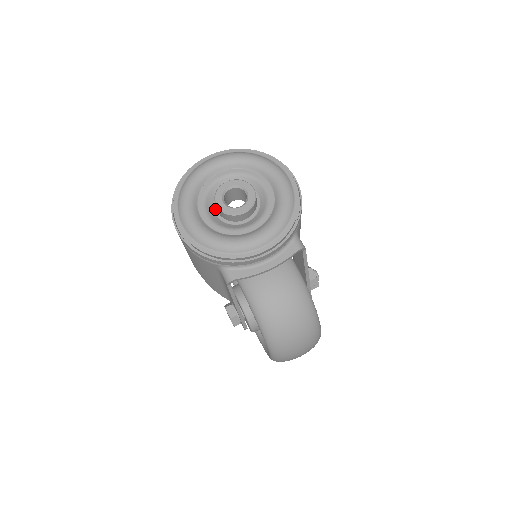
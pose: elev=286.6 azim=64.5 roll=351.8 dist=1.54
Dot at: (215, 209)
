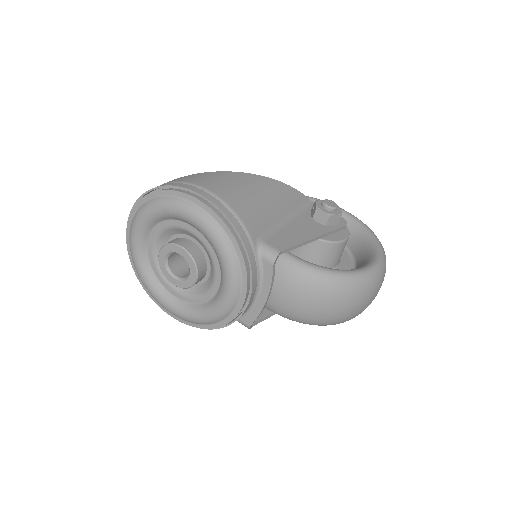
Dot at: occluded
